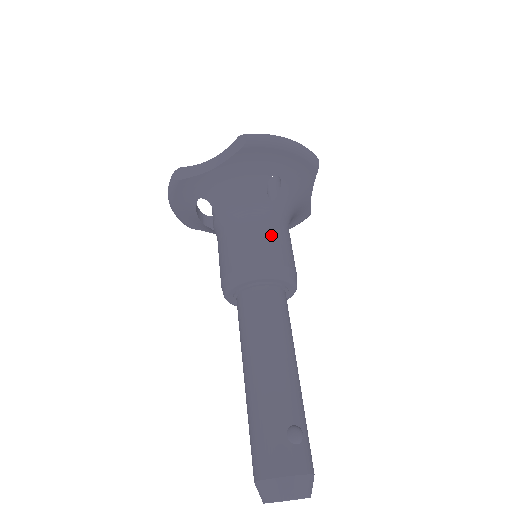
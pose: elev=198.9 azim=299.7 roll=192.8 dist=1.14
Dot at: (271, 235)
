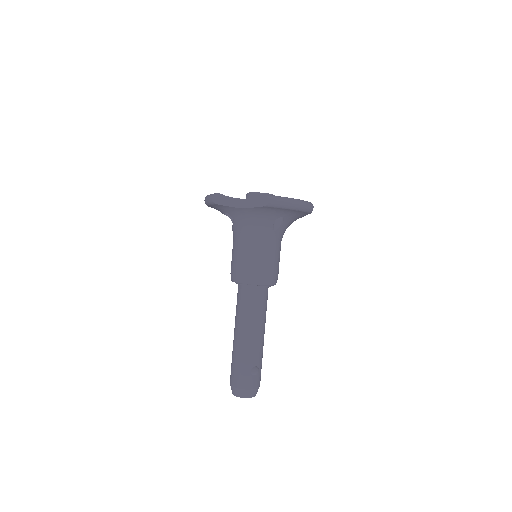
Dot at: (269, 257)
